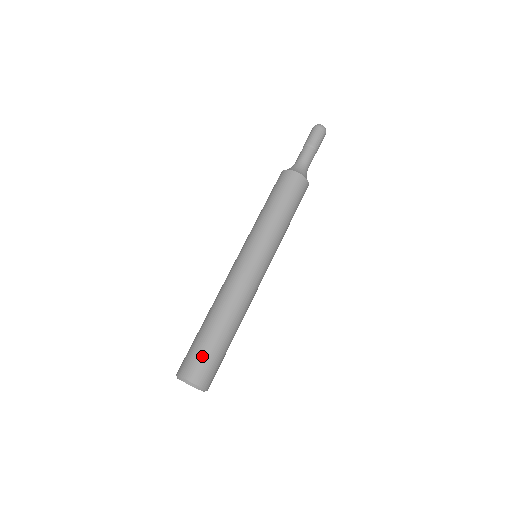
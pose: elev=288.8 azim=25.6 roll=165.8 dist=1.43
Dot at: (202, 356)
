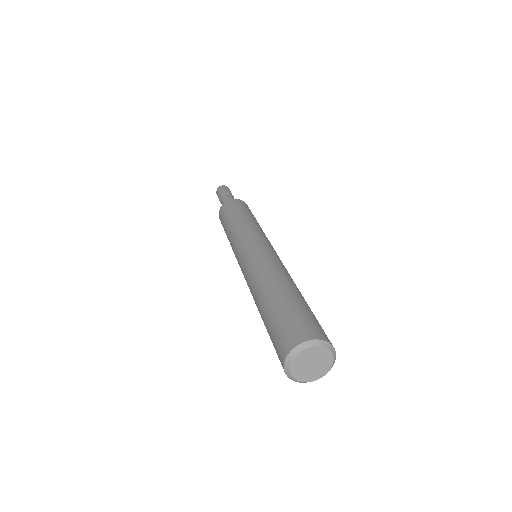
Dot at: (296, 316)
